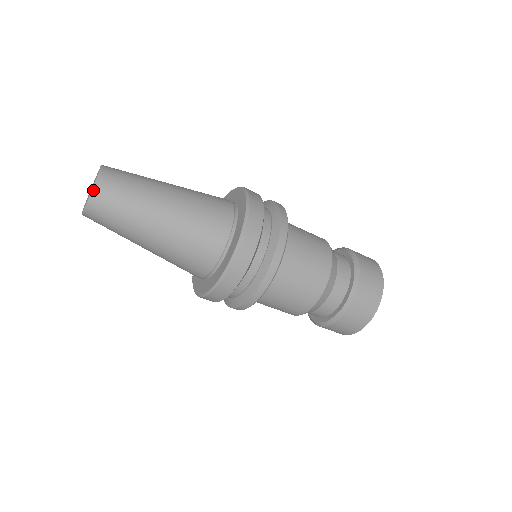
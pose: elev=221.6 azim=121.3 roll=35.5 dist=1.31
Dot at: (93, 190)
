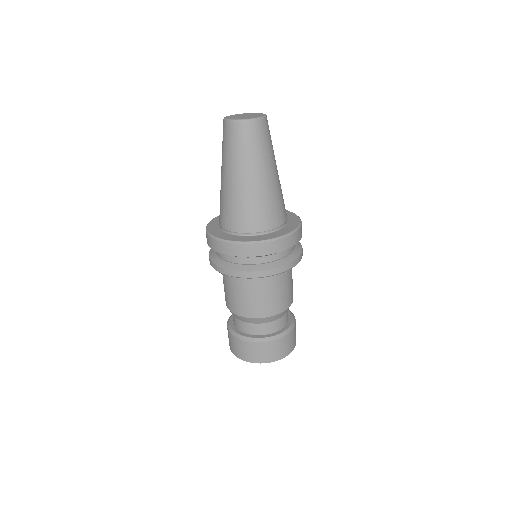
Dot at: (252, 119)
